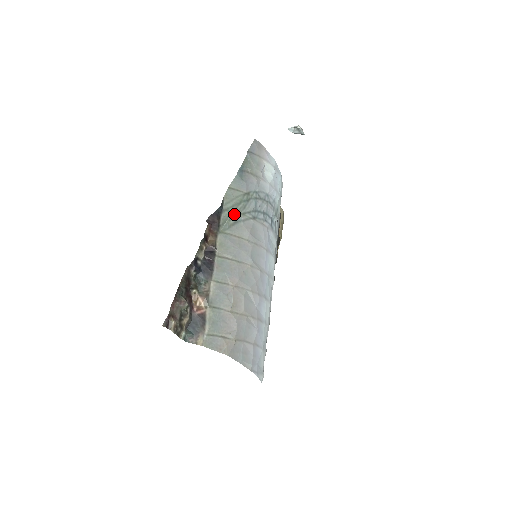
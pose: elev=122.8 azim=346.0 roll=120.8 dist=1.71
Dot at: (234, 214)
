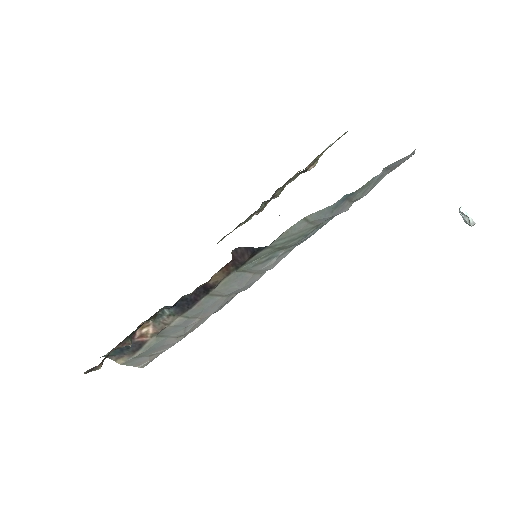
Dot at: (276, 250)
